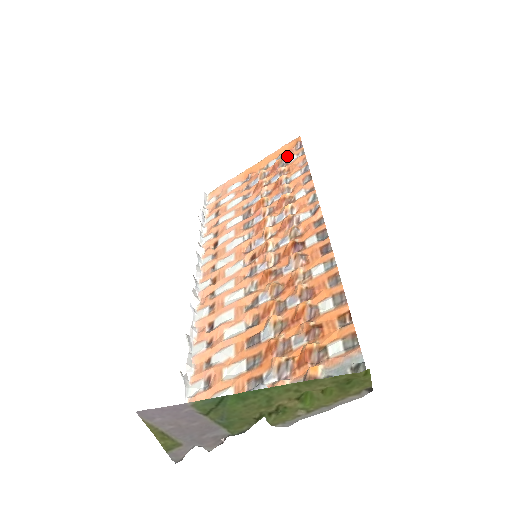
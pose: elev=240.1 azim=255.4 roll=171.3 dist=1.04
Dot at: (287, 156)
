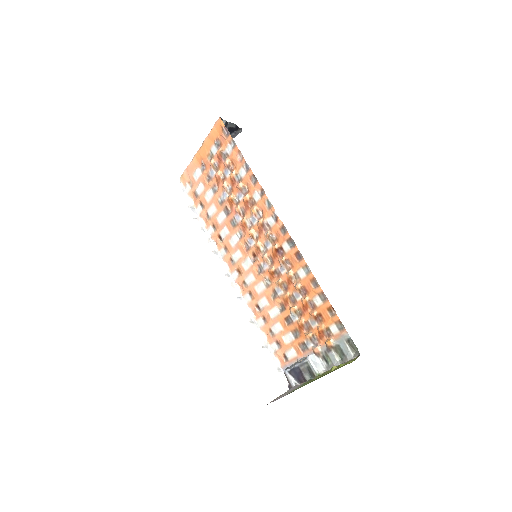
Dot at: (222, 143)
